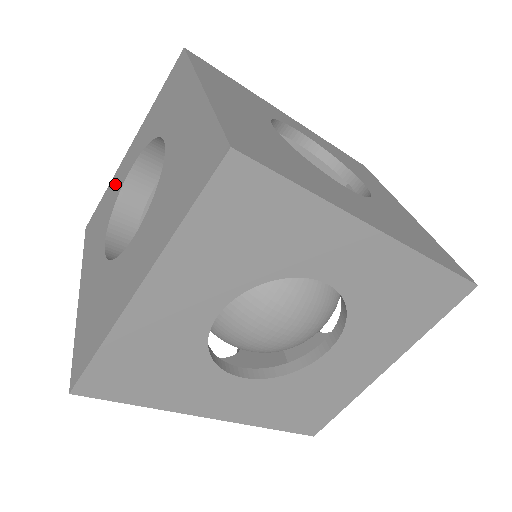
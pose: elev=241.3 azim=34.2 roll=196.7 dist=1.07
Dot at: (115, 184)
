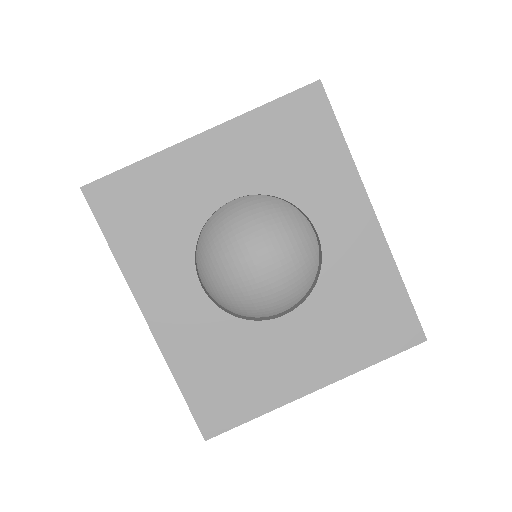
Dot at: occluded
